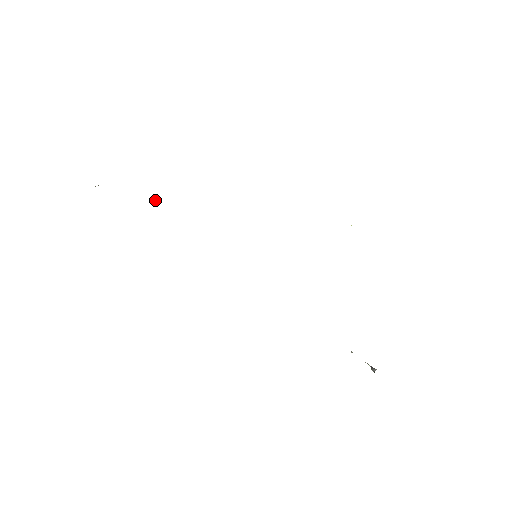
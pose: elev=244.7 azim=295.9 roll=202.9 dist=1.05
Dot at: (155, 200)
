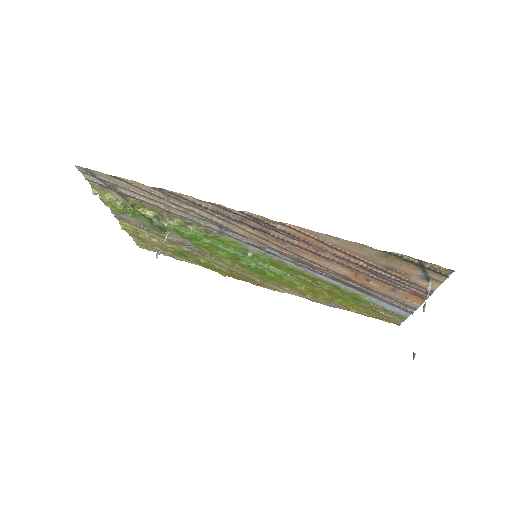
Dot at: (166, 235)
